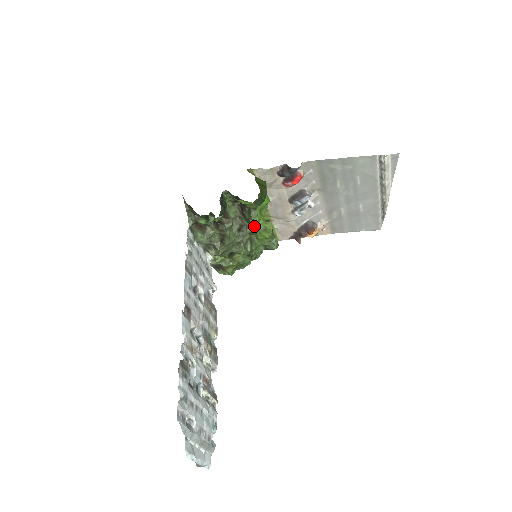
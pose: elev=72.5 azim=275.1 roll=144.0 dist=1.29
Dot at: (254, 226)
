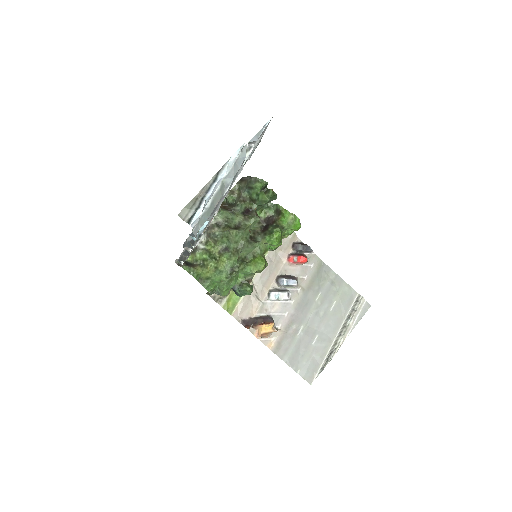
Dot at: (273, 236)
